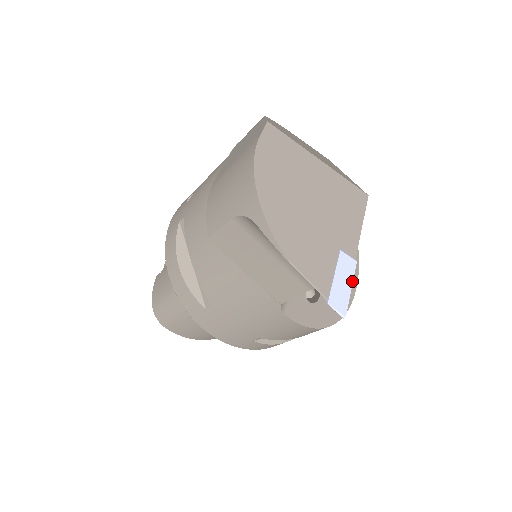
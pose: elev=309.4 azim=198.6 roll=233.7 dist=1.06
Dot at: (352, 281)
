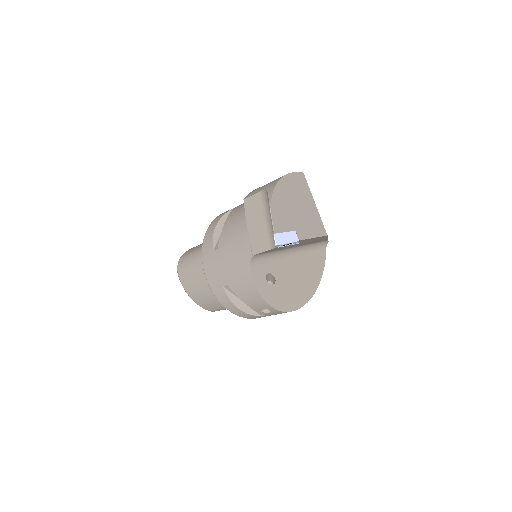
Dot at: (291, 242)
